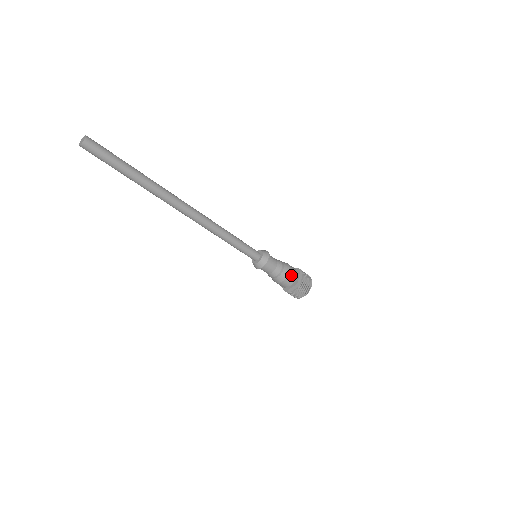
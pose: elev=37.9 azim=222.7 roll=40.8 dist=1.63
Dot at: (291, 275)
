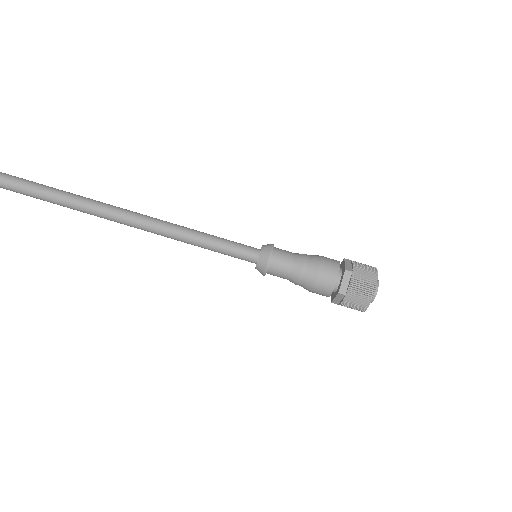
Dot at: (327, 262)
